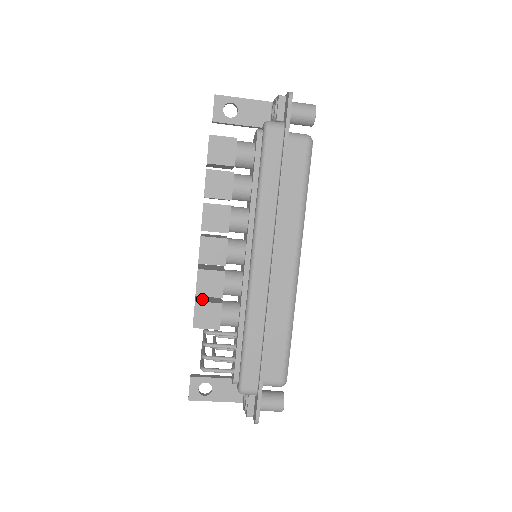
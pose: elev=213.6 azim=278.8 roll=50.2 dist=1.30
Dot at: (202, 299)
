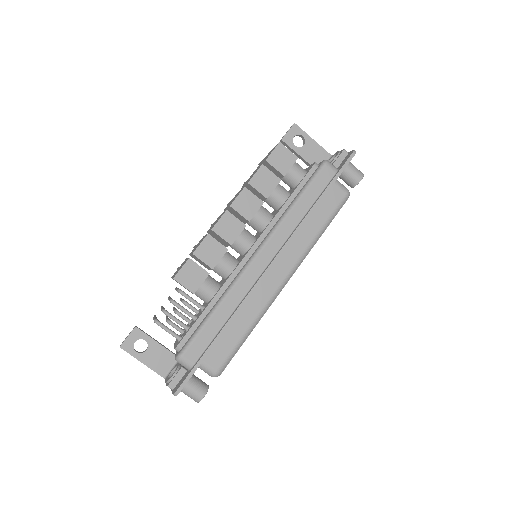
Dot at: occluded
